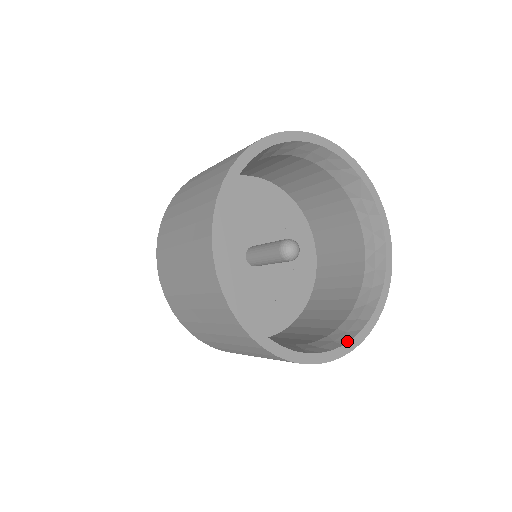
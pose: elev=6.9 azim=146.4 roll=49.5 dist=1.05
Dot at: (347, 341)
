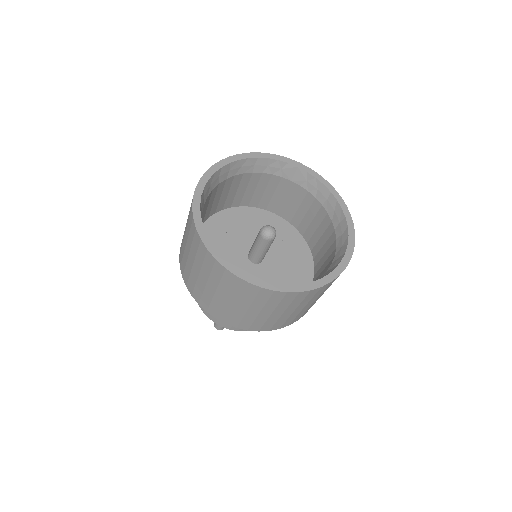
Dot at: (331, 271)
